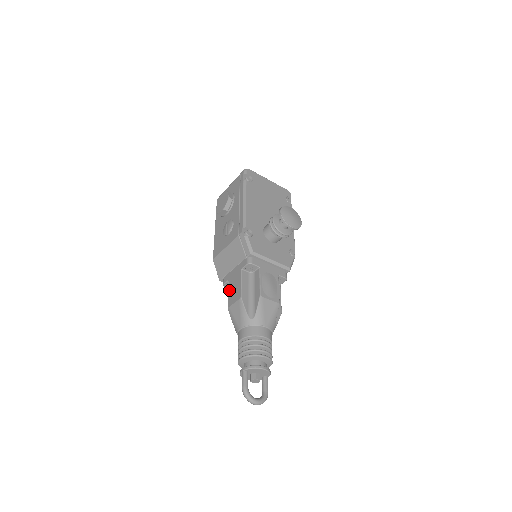
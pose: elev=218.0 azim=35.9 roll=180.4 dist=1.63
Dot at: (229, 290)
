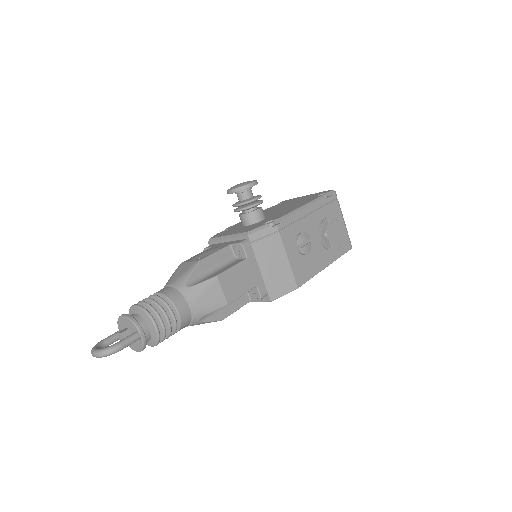
Dot at: occluded
